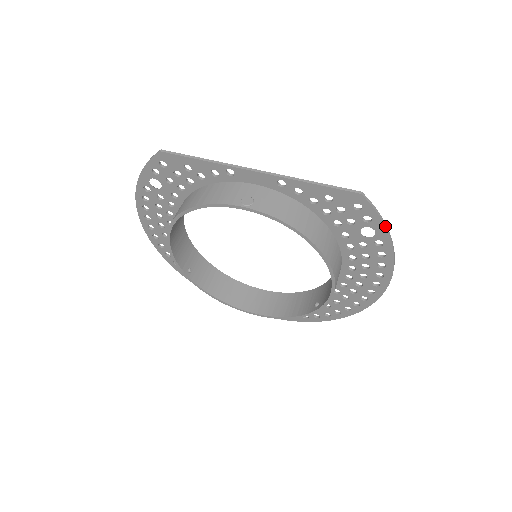
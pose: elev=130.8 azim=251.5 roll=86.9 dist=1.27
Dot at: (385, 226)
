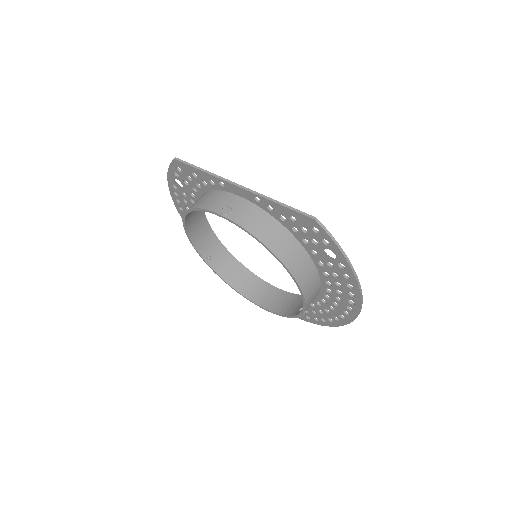
Dot at: (341, 251)
